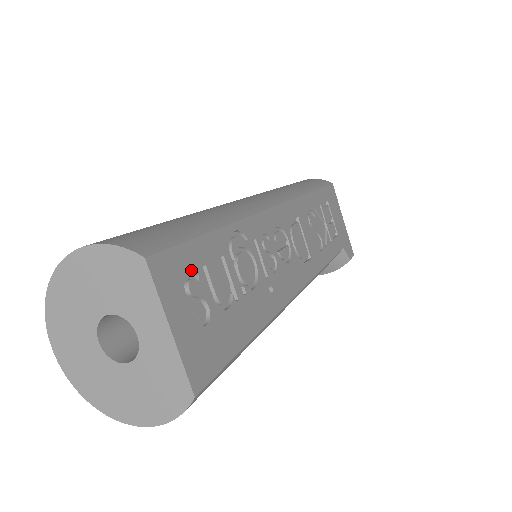
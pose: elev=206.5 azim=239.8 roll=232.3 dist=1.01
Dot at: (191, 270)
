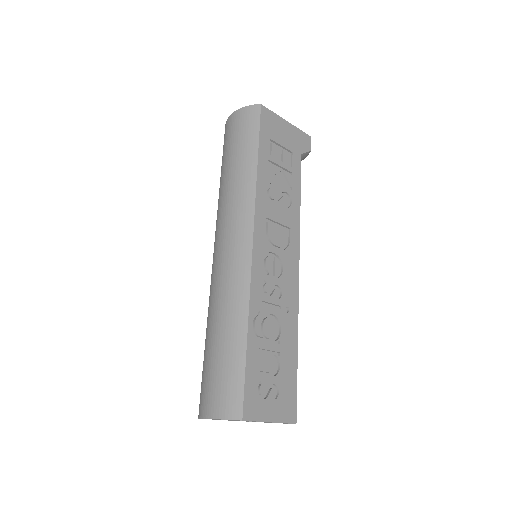
Dot at: (256, 386)
